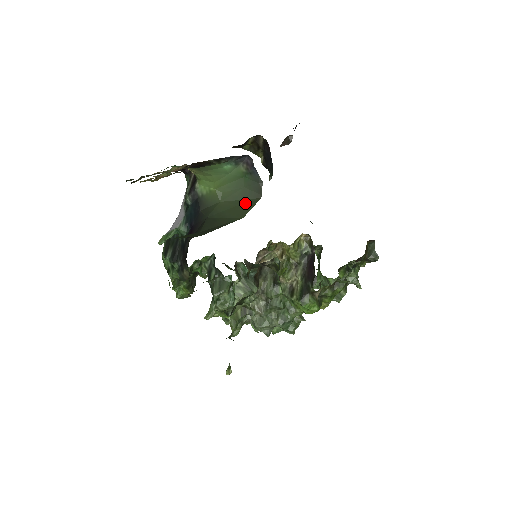
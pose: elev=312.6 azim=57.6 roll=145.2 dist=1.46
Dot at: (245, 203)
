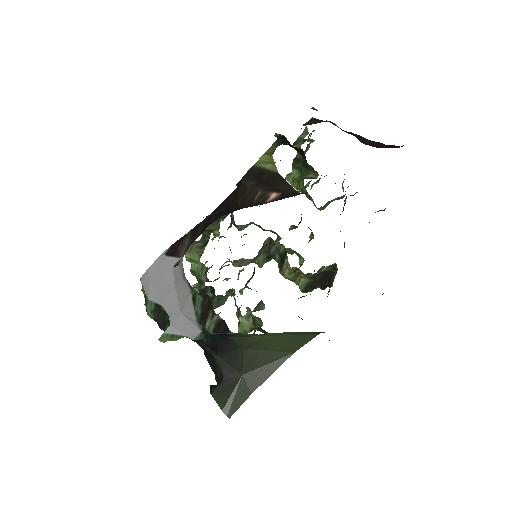
Dot at: (297, 339)
